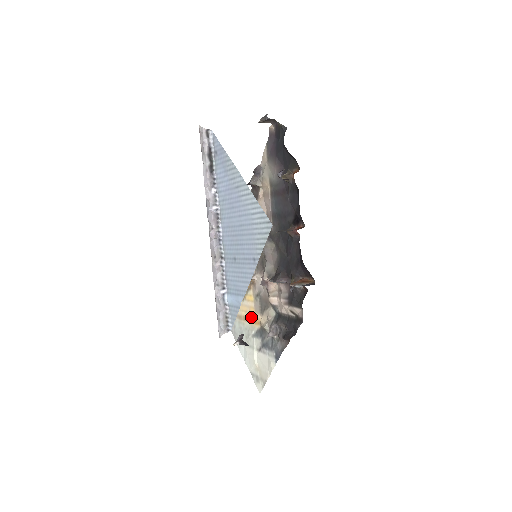
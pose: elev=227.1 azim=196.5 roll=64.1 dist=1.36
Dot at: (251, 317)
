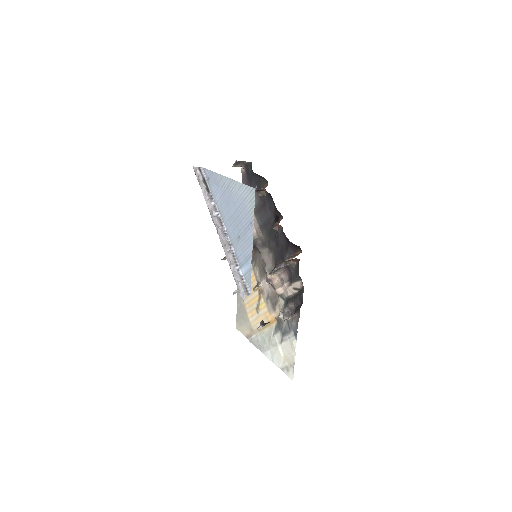
Dot at: (268, 321)
